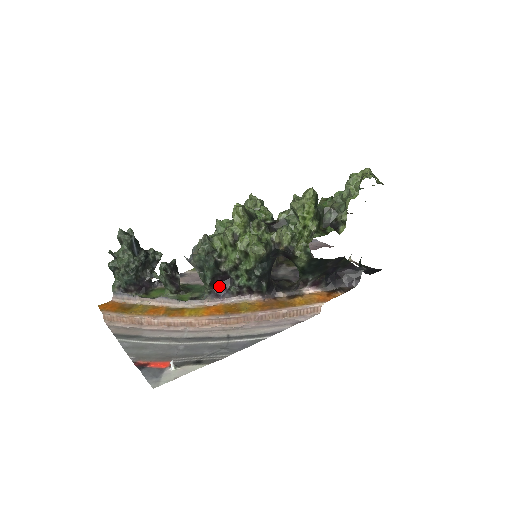
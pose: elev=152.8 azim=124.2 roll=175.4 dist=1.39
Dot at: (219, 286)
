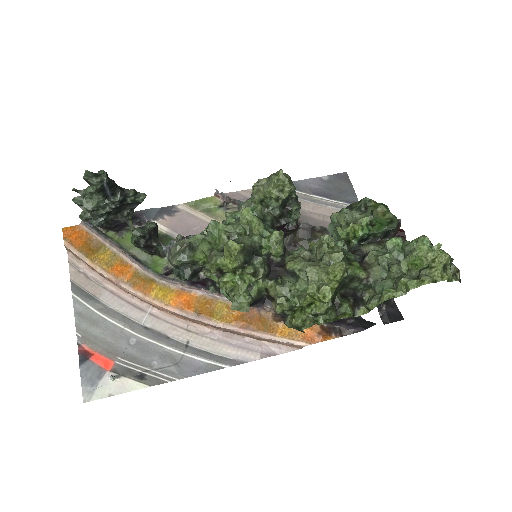
Dot at: occluded
